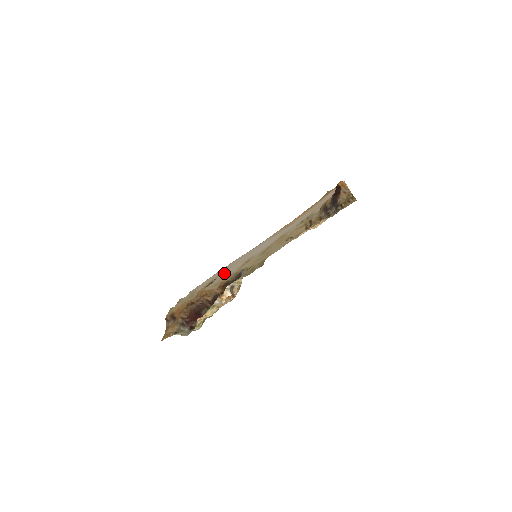
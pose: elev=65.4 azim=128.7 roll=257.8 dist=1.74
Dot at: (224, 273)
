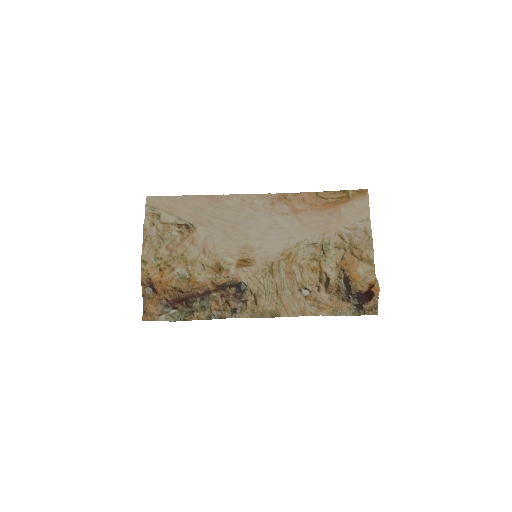
Dot at: (208, 234)
